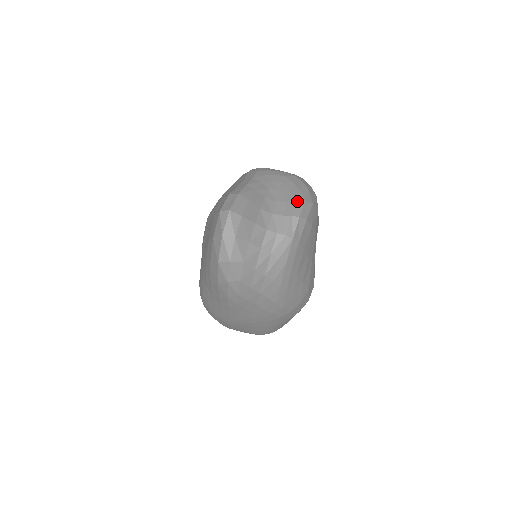
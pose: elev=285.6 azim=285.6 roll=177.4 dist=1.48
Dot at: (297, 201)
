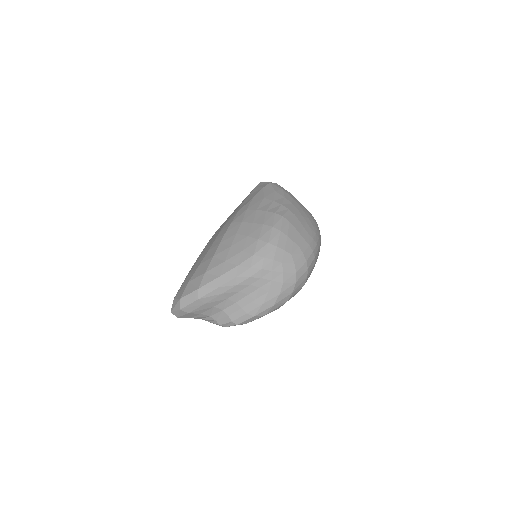
Dot at: (248, 314)
